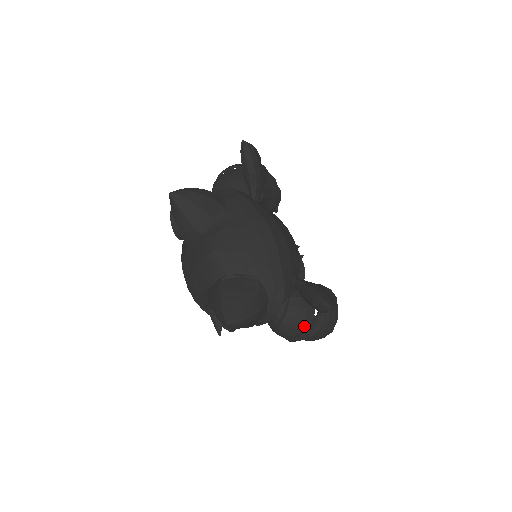
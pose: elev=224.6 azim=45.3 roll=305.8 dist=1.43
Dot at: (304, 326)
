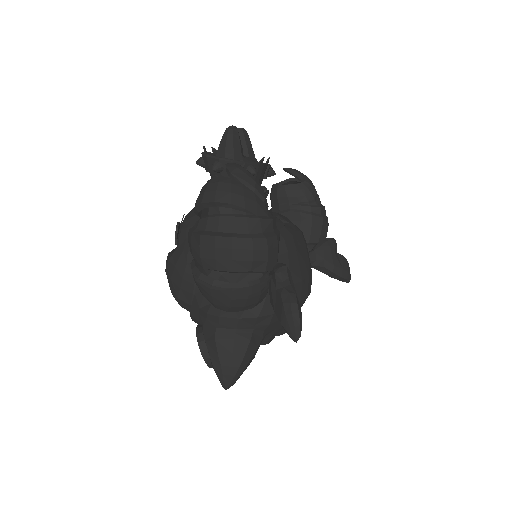
Dot at: occluded
